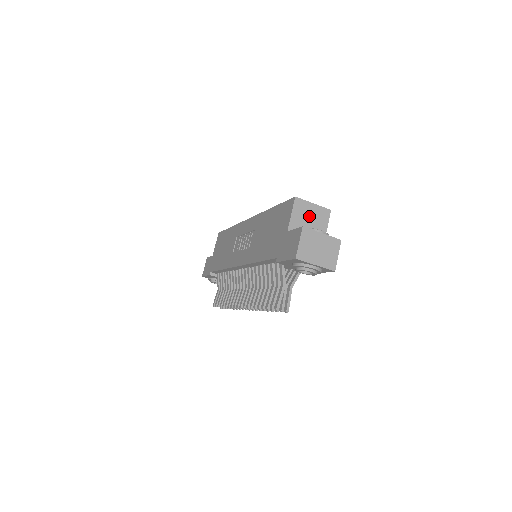
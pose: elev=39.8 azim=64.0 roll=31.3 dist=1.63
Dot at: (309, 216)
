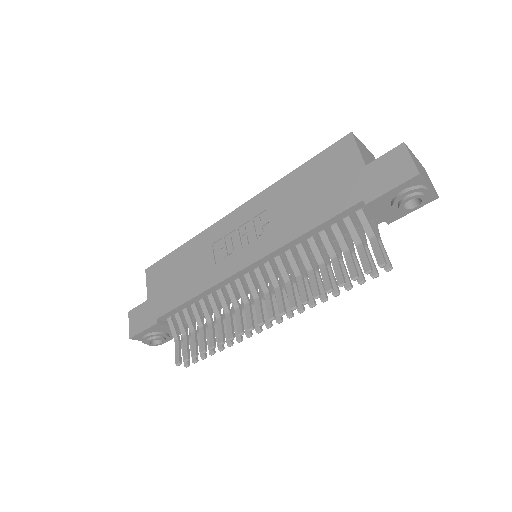
Dot at: (368, 156)
